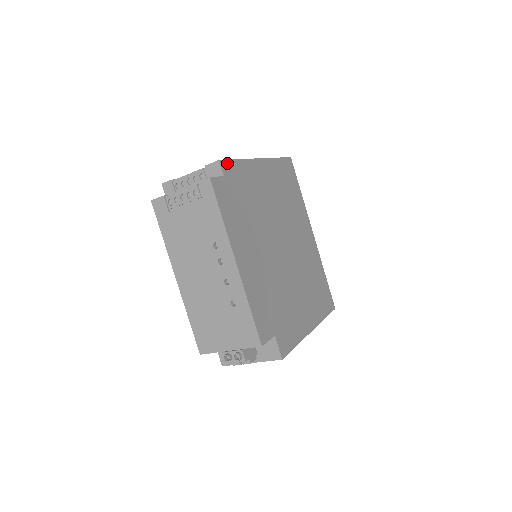
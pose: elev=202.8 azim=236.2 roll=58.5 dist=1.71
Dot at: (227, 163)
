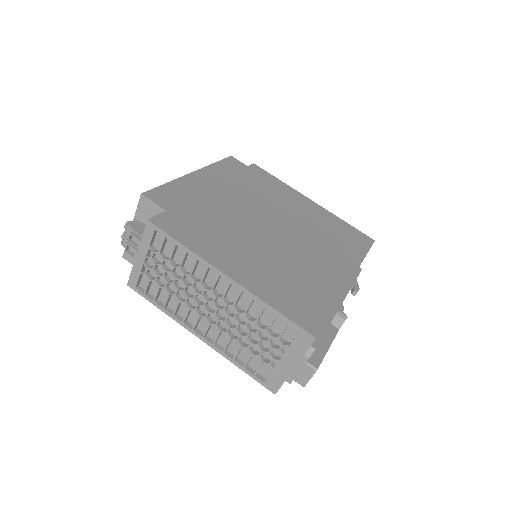
Dot at: (261, 170)
